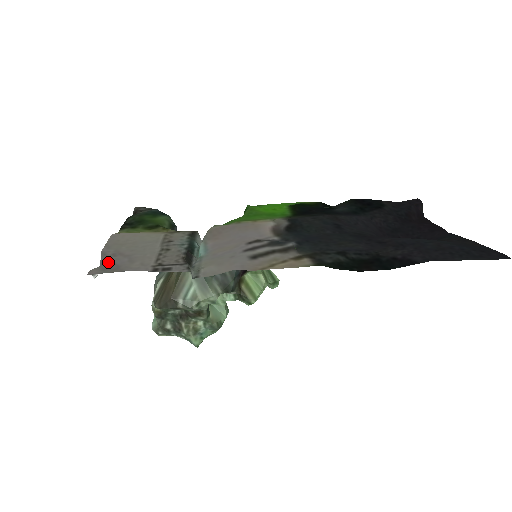
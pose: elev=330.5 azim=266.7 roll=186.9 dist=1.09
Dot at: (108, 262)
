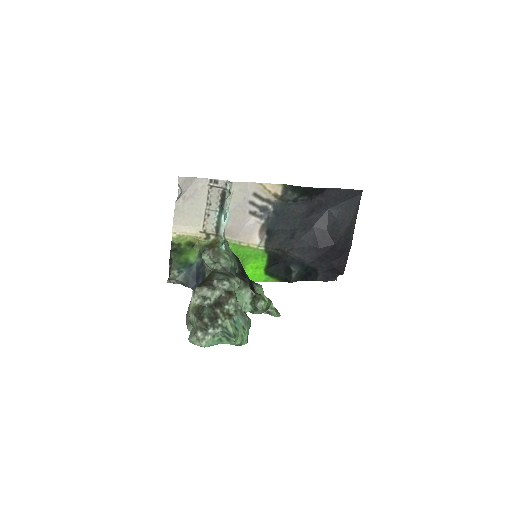
Dot at: (183, 192)
